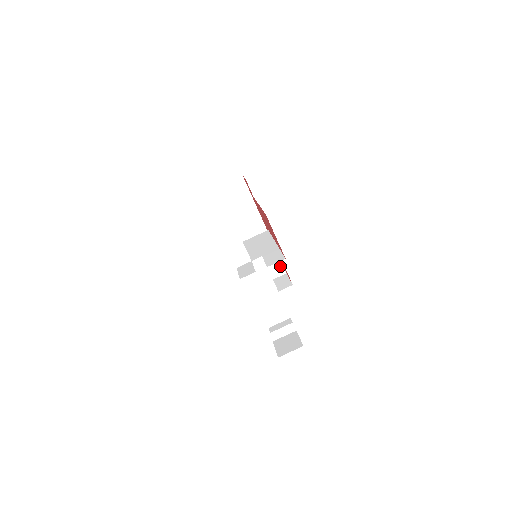
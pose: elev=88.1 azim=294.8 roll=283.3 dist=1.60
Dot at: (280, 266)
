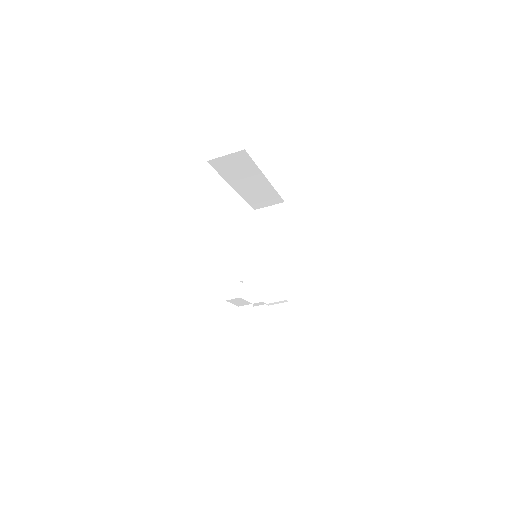
Dot at: (279, 199)
